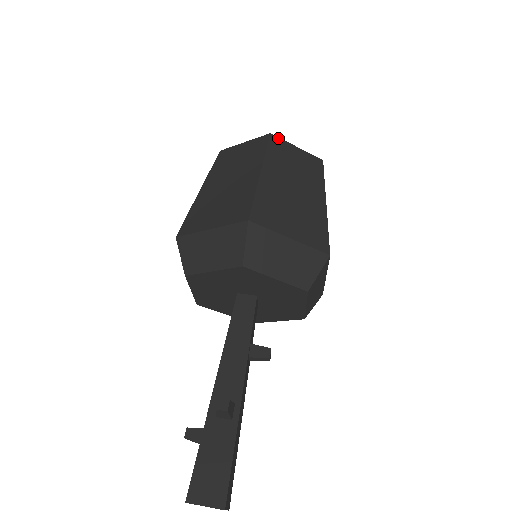
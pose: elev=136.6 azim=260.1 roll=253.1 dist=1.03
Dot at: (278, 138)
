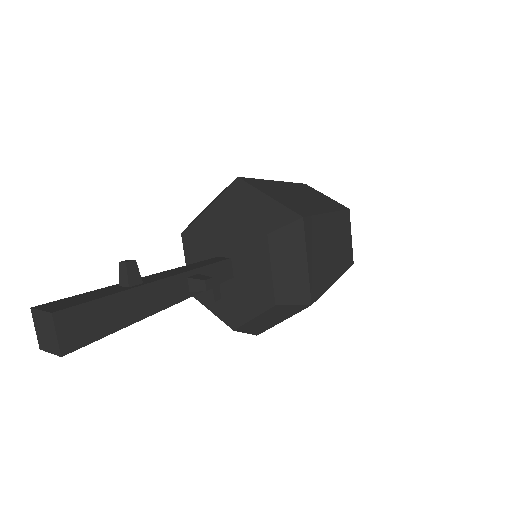
Dot at: (311, 187)
